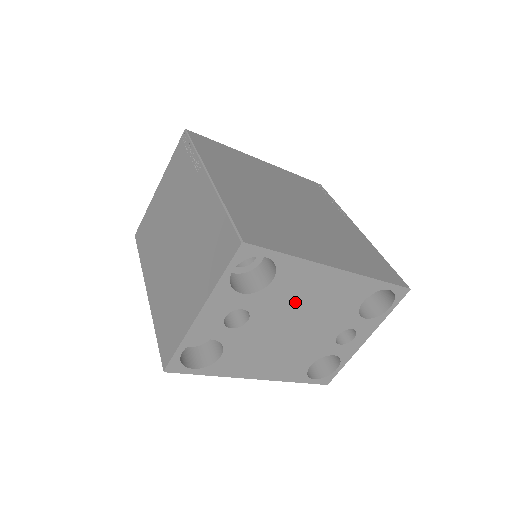
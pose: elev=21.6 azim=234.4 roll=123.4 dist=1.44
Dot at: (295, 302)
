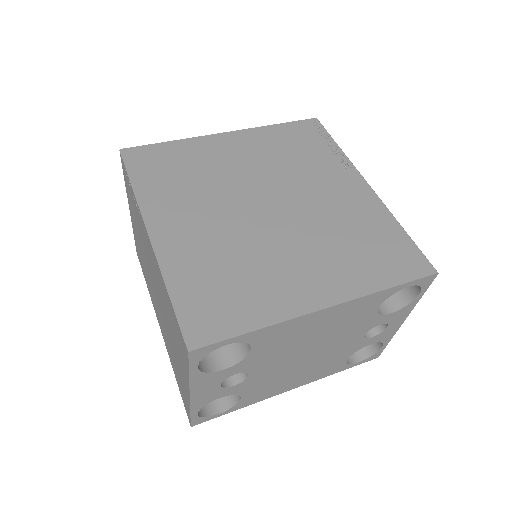
Dot at: (292, 345)
